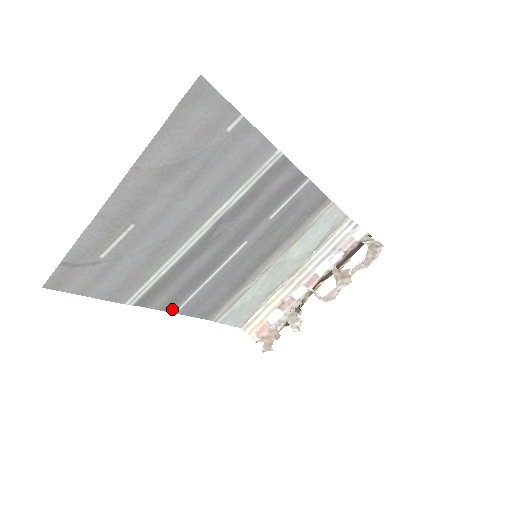
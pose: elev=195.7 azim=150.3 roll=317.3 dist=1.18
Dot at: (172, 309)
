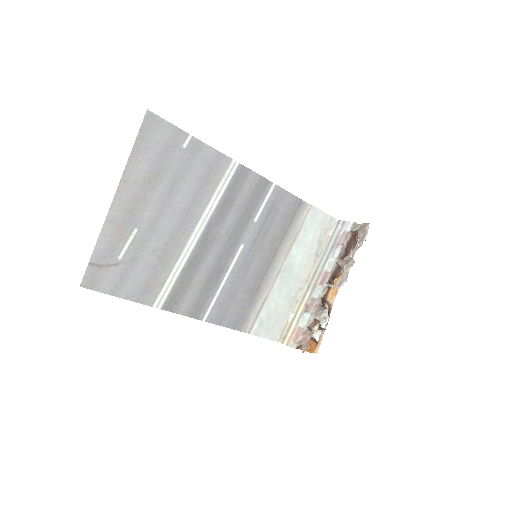
Dot at: (199, 316)
